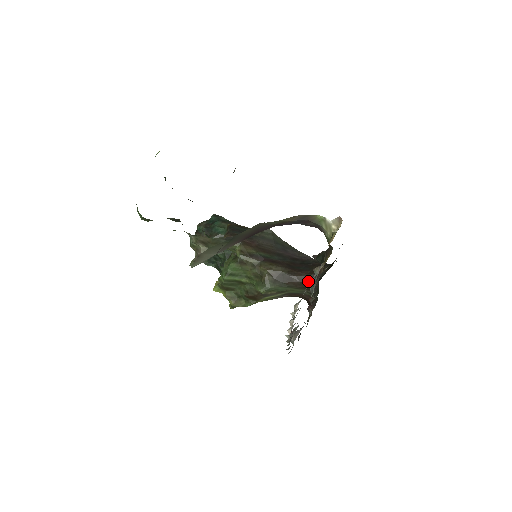
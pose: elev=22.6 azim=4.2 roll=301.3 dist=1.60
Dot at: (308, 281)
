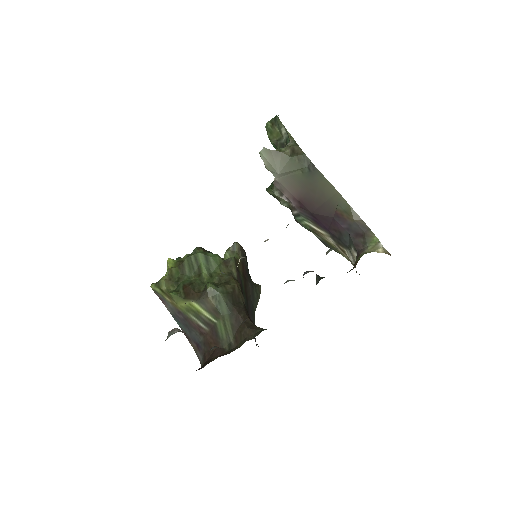
Dot at: (251, 328)
